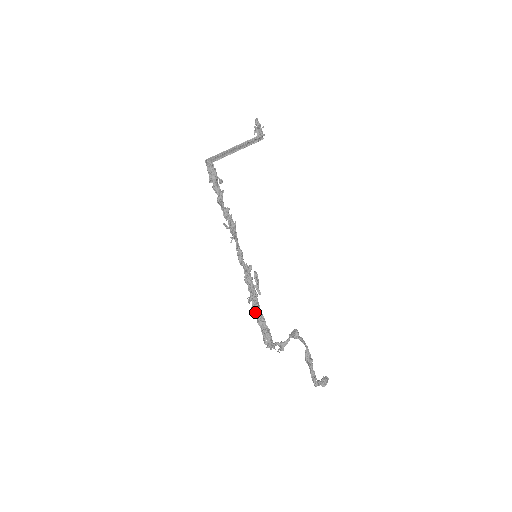
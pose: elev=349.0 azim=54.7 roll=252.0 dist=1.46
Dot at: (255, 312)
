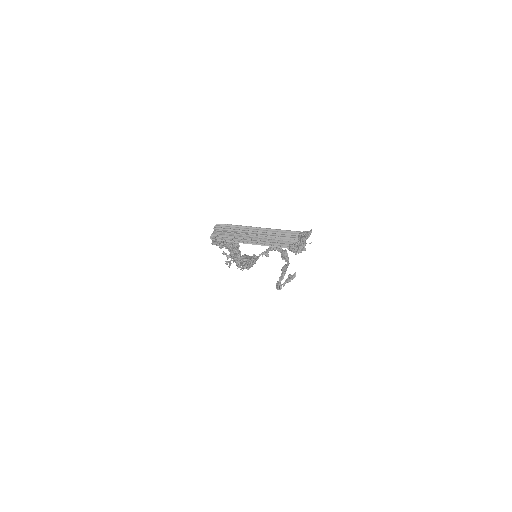
Dot at: occluded
